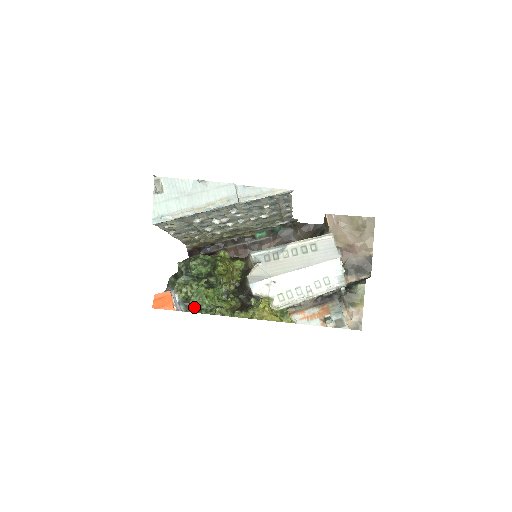
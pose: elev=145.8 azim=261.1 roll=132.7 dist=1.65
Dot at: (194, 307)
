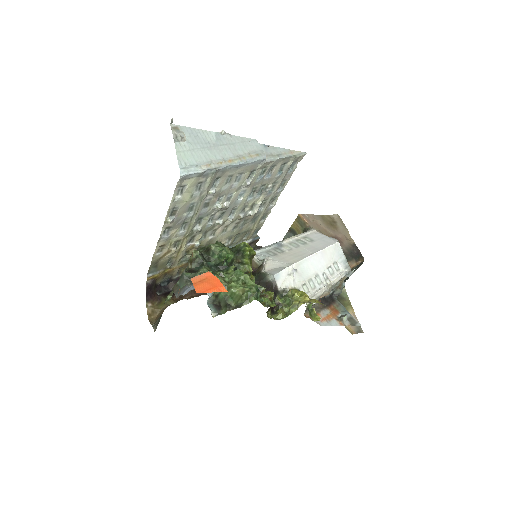
Dot at: (233, 301)
